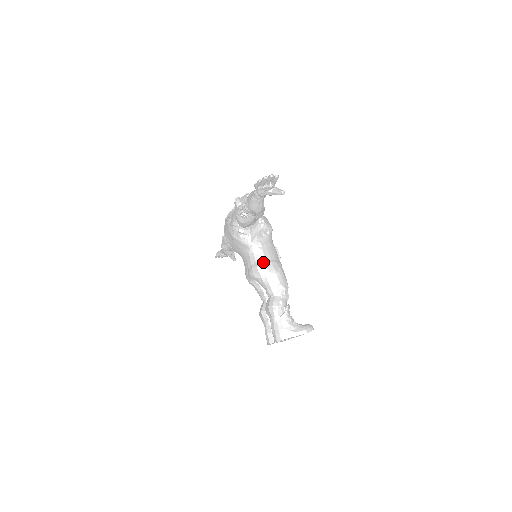
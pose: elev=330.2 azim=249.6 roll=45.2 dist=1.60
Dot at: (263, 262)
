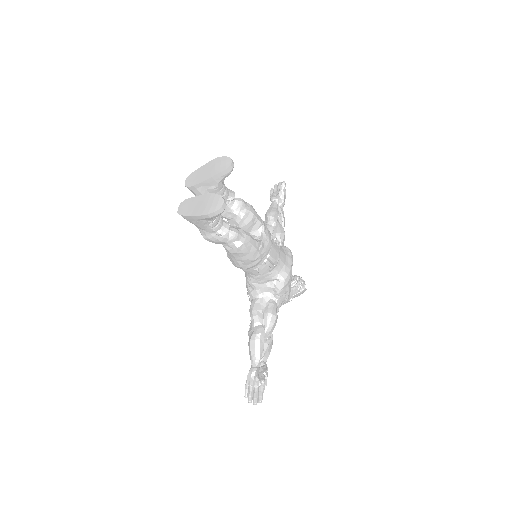
Dot at: occluded
